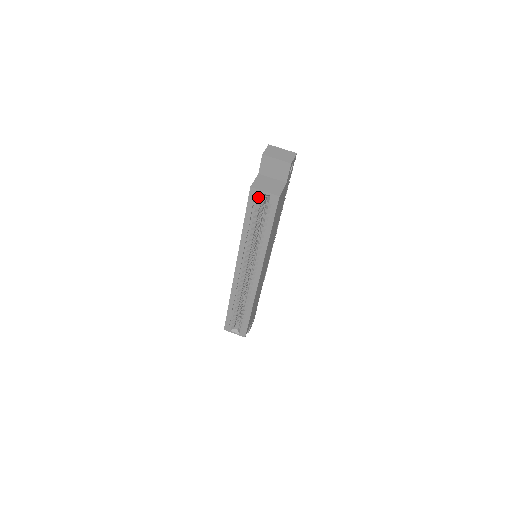
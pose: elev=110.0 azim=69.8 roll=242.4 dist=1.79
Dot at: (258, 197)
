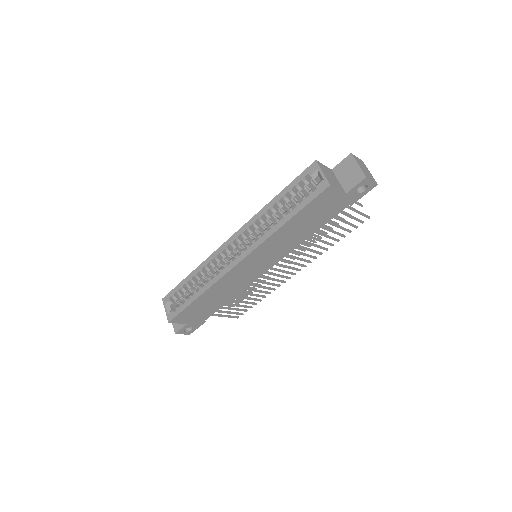
Dot at: (313, 175)
